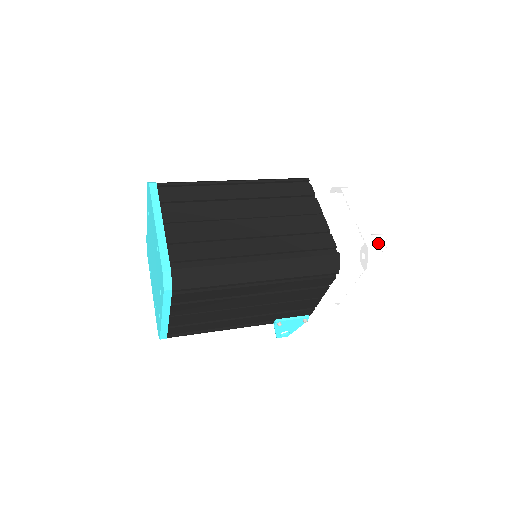
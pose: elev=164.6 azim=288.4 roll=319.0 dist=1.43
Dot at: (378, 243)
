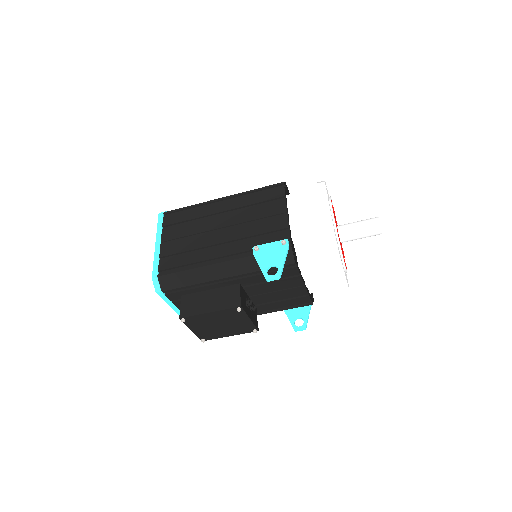
Dot at: (368, 219)
